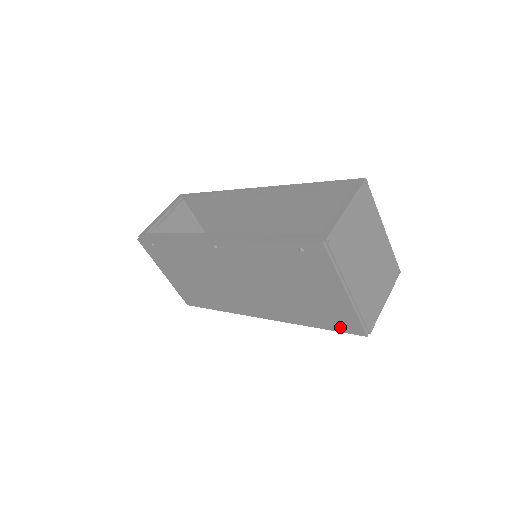
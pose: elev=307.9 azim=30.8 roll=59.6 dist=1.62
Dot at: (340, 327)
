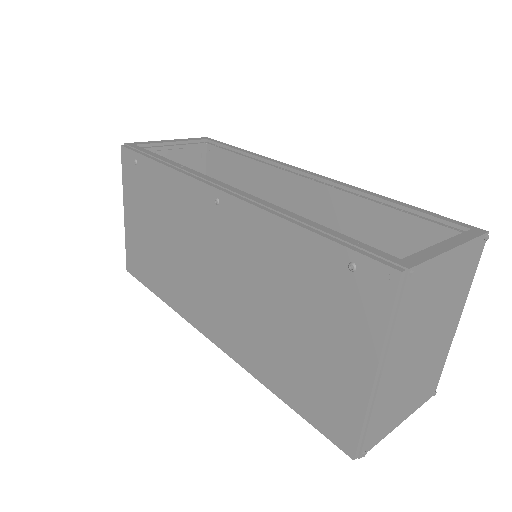
Dot at: (320, 420)
